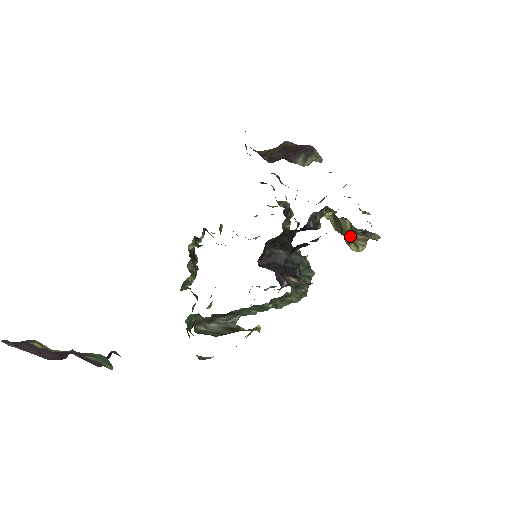
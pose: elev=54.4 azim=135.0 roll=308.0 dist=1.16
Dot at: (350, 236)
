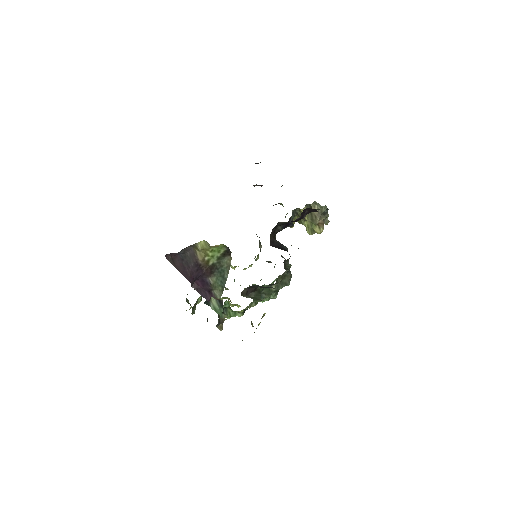
Dot at: (318, 217)
